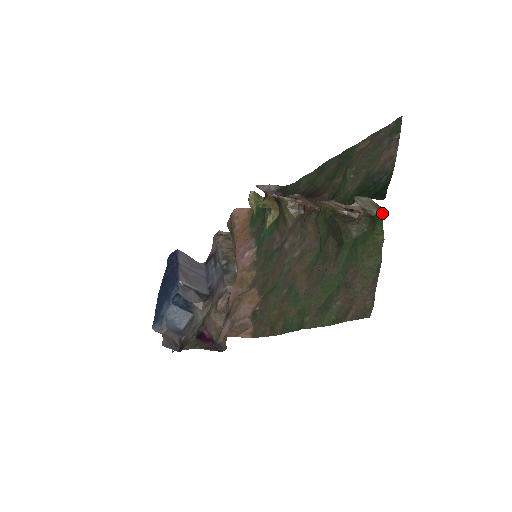
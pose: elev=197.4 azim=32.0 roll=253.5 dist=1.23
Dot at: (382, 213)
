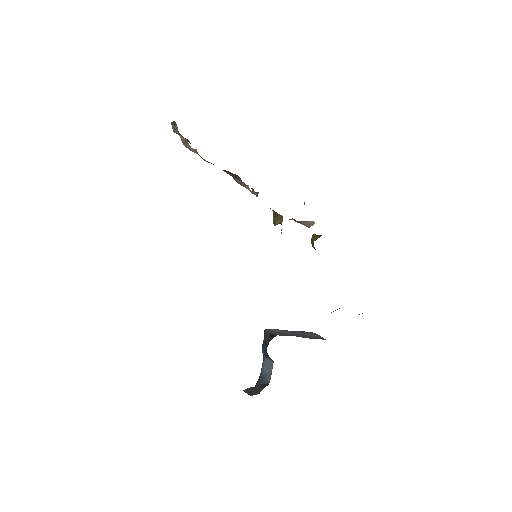
Dot at: occluded
